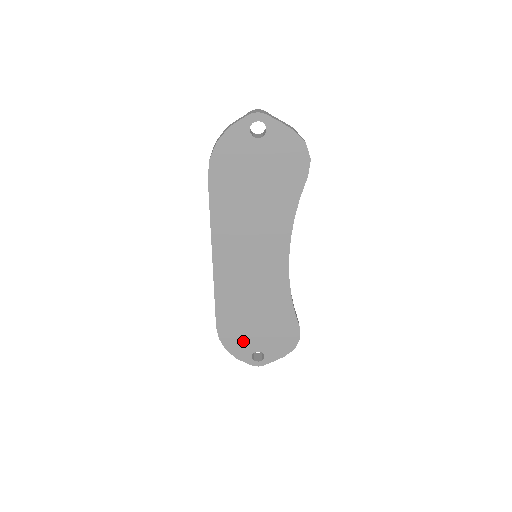
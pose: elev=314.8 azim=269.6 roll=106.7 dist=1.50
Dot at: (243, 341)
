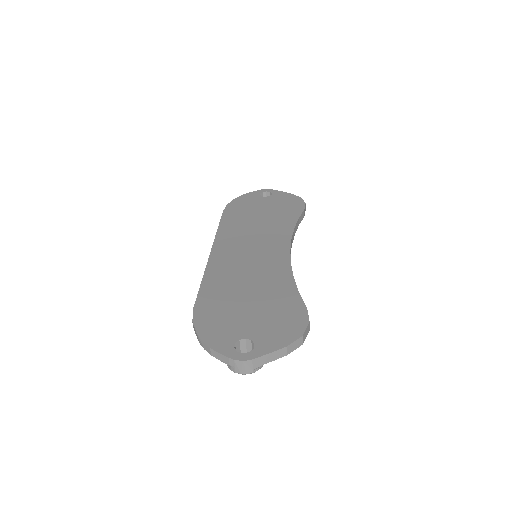
Dot at: (226, 325)
